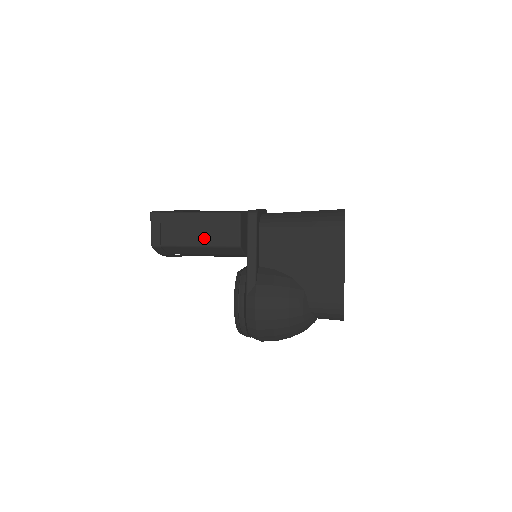
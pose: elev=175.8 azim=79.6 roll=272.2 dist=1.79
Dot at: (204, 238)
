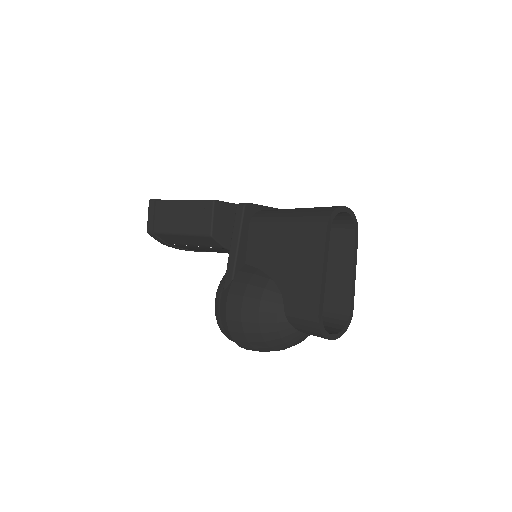
Dot at: (184, 226)
